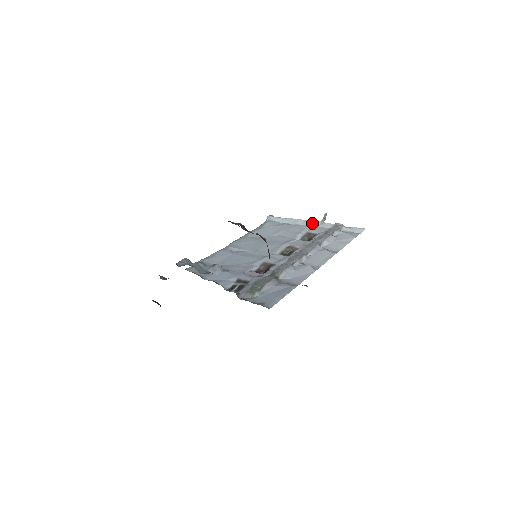
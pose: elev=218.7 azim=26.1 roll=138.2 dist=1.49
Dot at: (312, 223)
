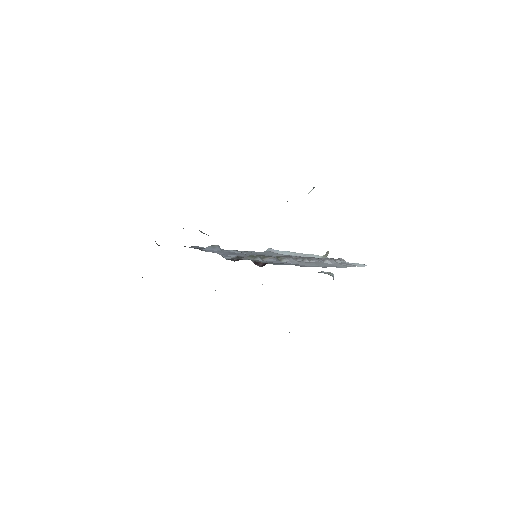
Dot at: (313, 256)
